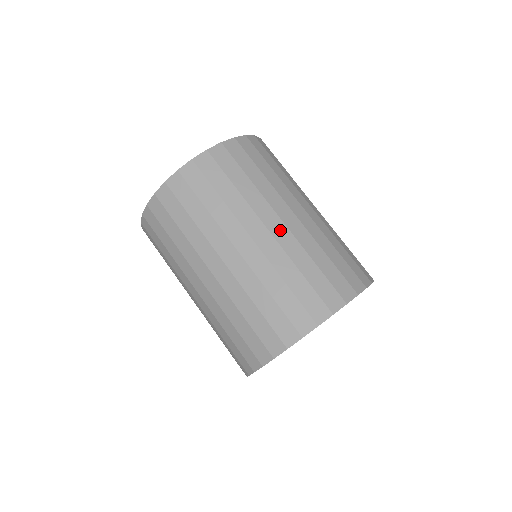
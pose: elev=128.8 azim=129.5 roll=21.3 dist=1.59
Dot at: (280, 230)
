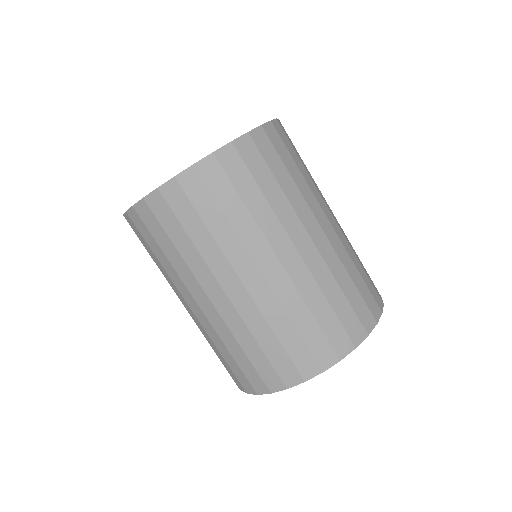
Dot at: (276, 274)
